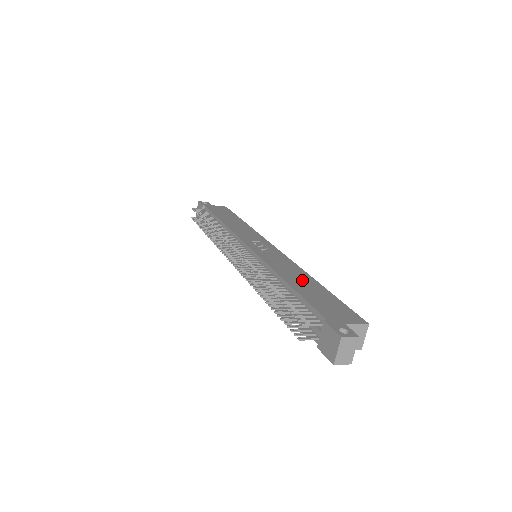
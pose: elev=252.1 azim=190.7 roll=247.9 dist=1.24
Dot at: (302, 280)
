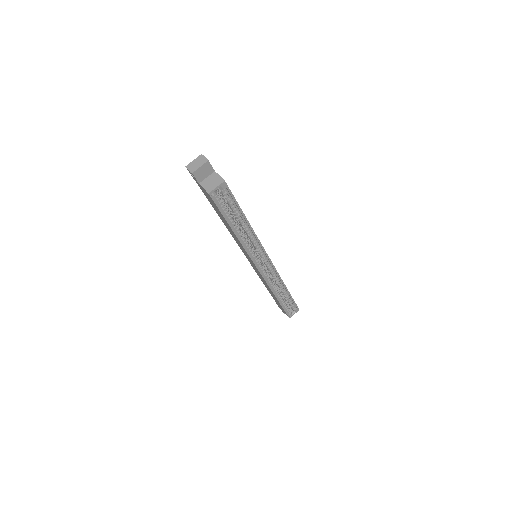
Dot at: occluded
